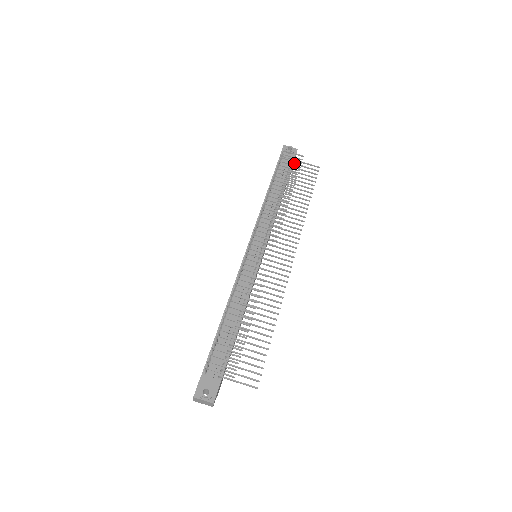
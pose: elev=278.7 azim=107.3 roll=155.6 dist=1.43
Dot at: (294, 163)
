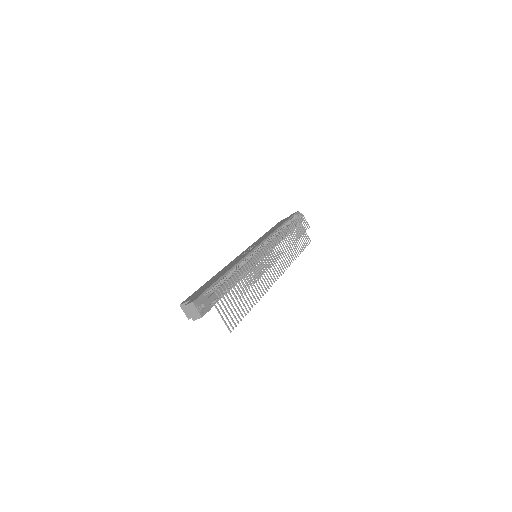
Dot at: occluded
